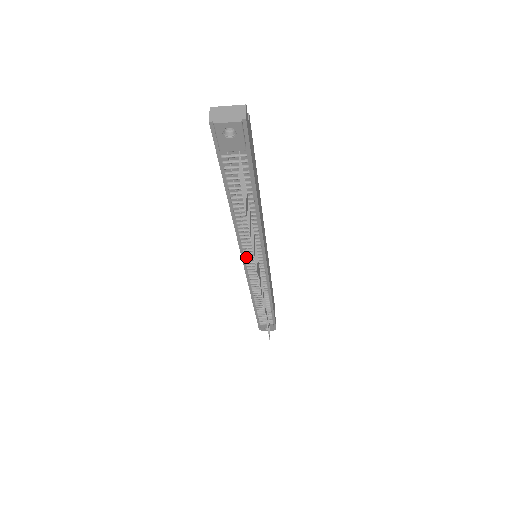
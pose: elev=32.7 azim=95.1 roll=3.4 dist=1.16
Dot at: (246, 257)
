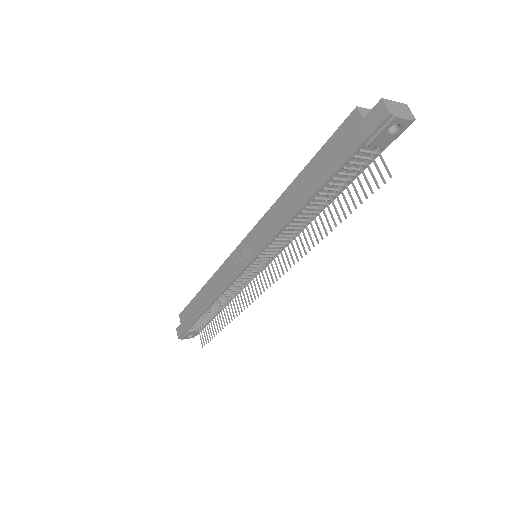
Dot at: (261, 257)
